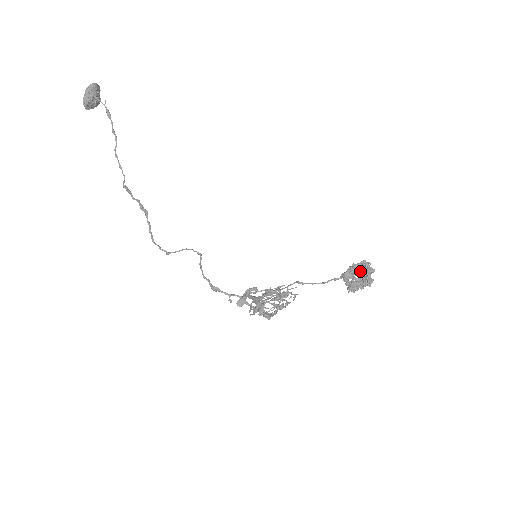
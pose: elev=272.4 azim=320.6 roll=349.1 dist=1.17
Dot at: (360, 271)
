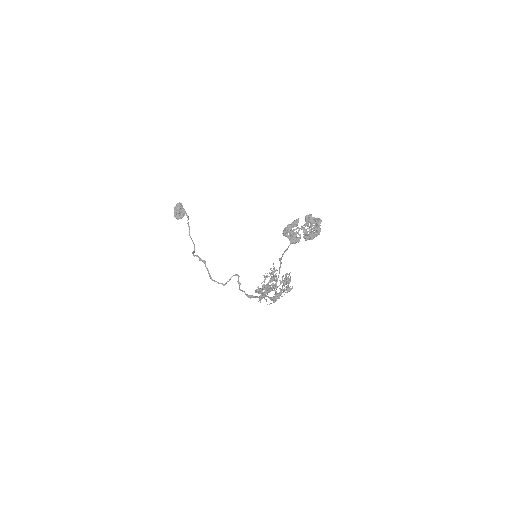
Dot at: (295, 223)
